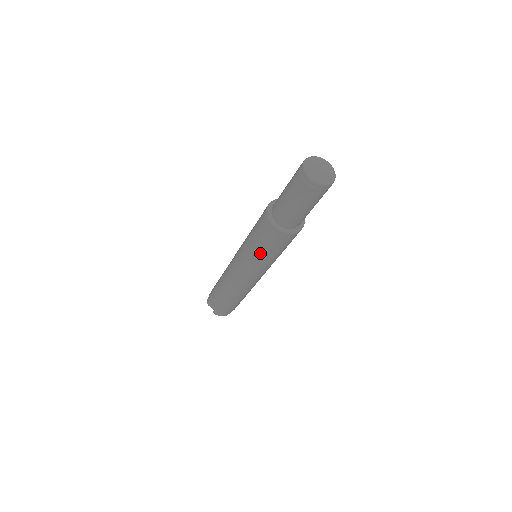
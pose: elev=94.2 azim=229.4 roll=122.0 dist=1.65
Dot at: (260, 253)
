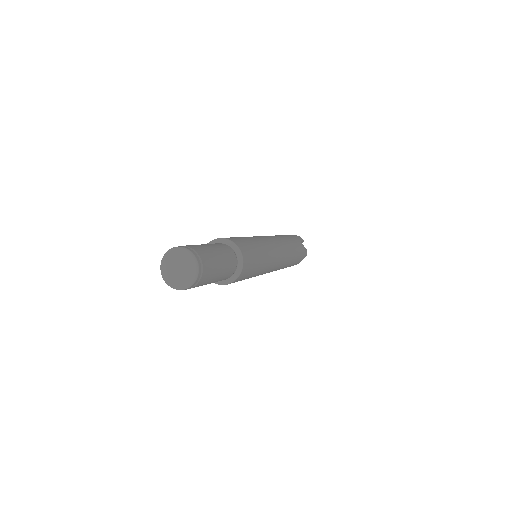
Dot at: occluded
